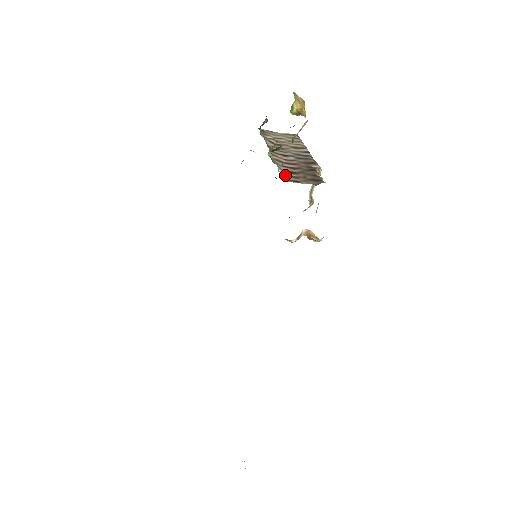
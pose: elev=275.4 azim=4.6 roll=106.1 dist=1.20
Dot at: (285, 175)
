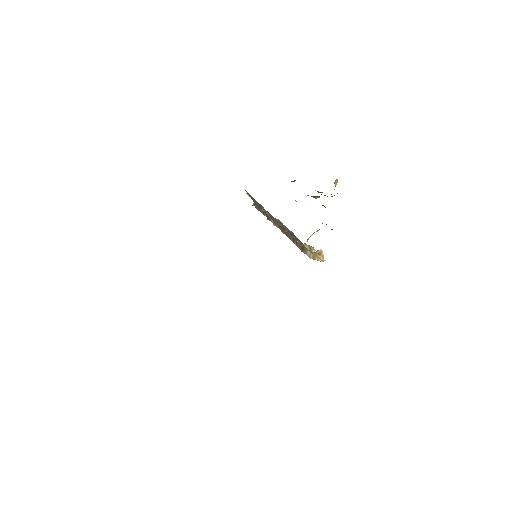
Dot at: occluded
